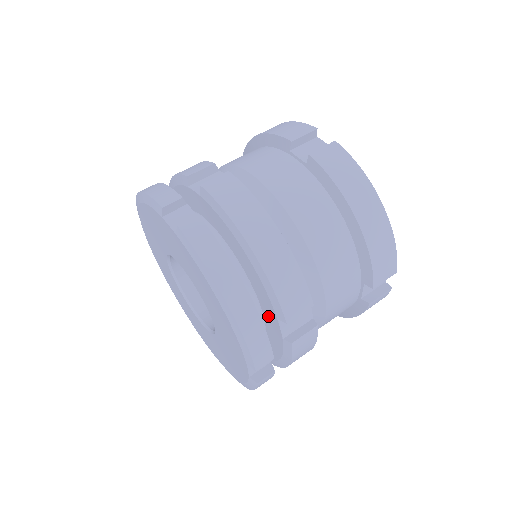
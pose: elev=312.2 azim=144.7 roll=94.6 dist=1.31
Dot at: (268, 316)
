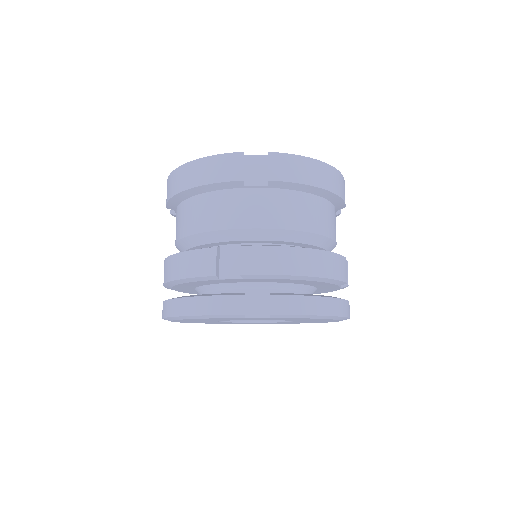
Dot at: (325, 287)
